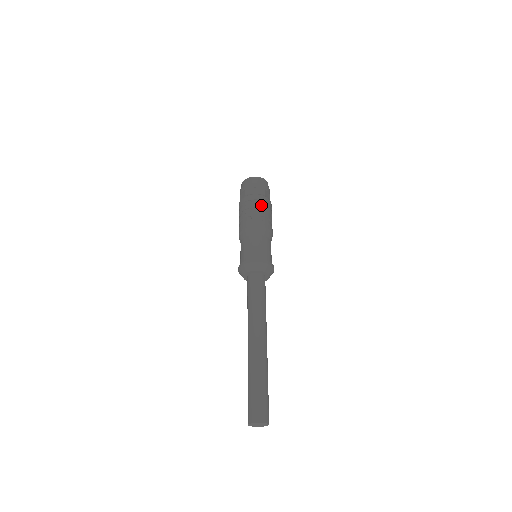
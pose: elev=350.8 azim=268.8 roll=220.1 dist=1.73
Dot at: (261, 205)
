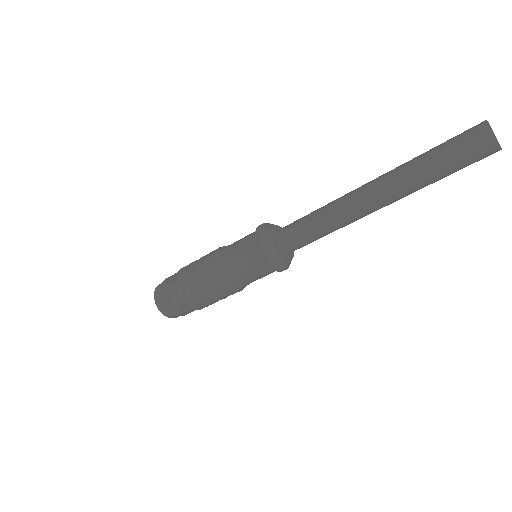
Dot at: occluded
